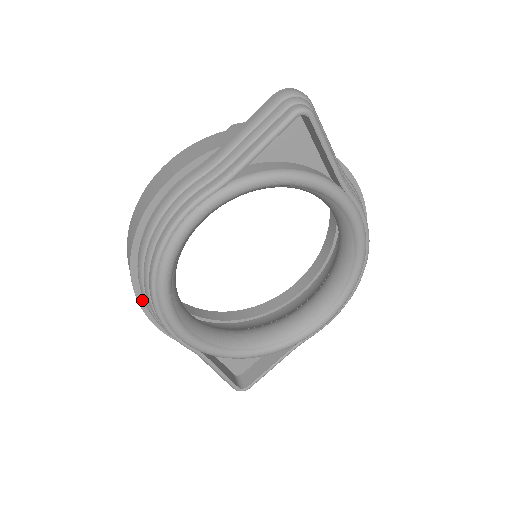
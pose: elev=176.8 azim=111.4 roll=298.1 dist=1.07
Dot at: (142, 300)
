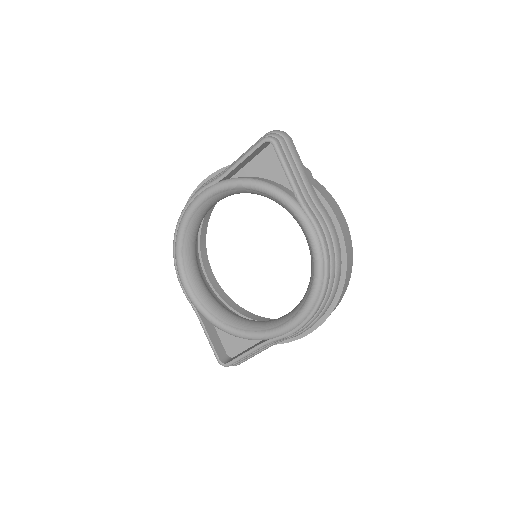
Dot at: occluded
